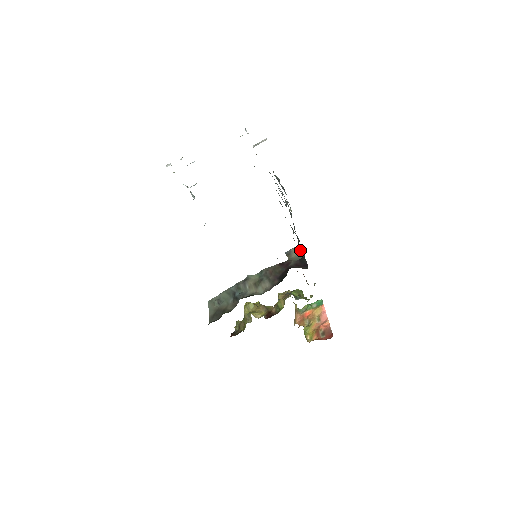
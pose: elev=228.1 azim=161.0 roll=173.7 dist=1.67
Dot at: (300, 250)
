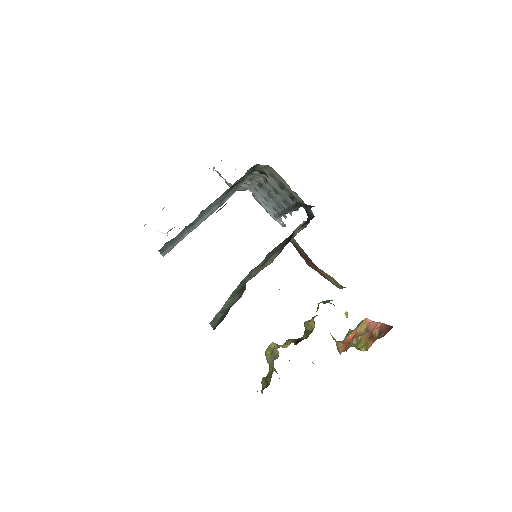
Dot at: (300, 202)
